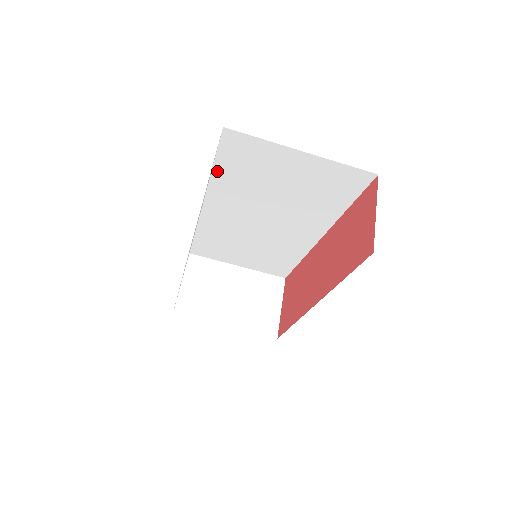
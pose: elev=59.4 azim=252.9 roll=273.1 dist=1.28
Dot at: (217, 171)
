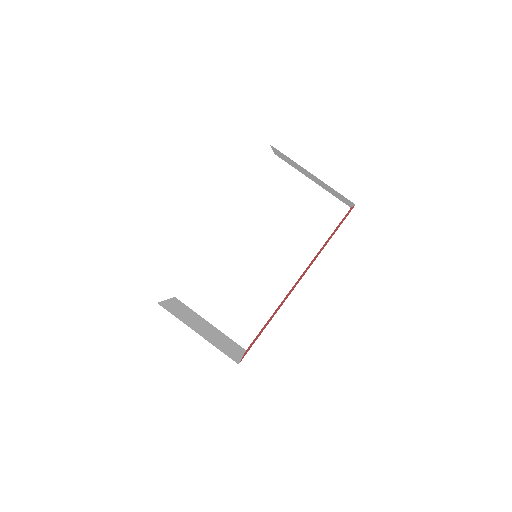
Dot at: (253, 191)
